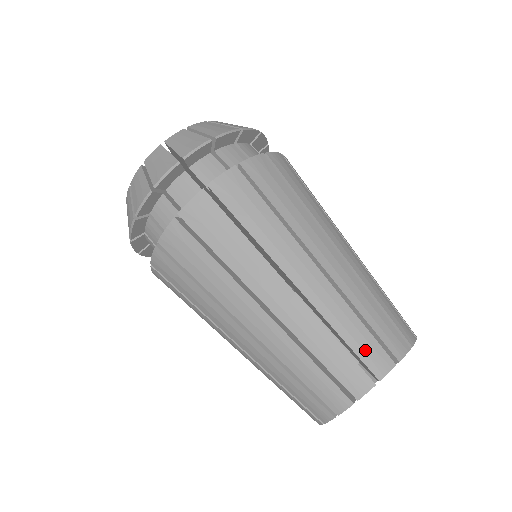
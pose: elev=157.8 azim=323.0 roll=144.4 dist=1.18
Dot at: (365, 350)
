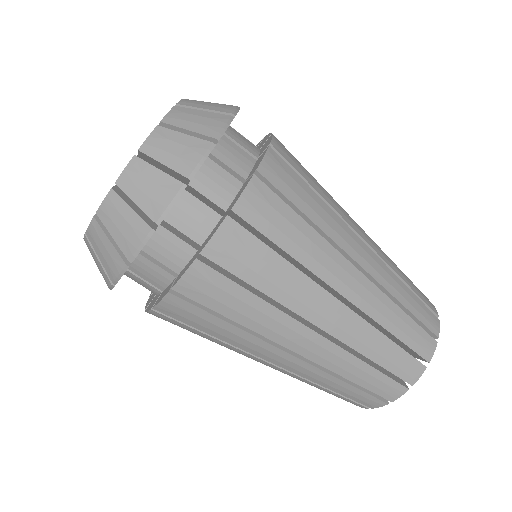
Dot at: (422, 314)
